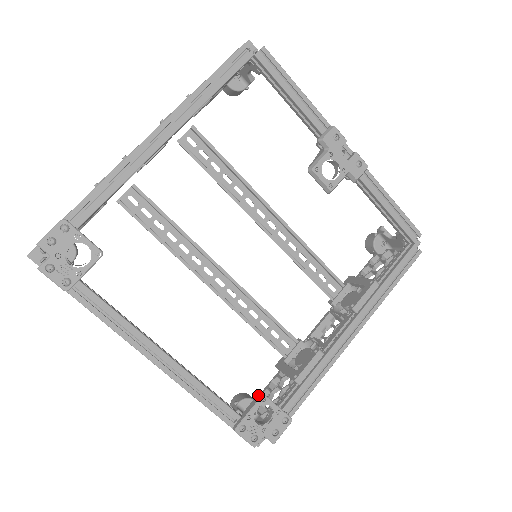
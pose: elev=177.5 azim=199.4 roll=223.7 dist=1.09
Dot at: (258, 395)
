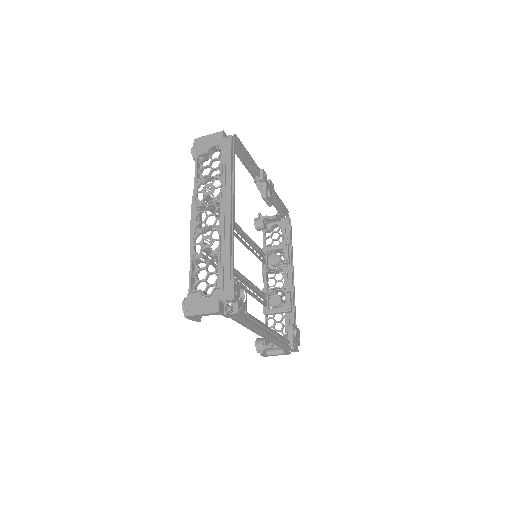
Dot at: (289, 326)
